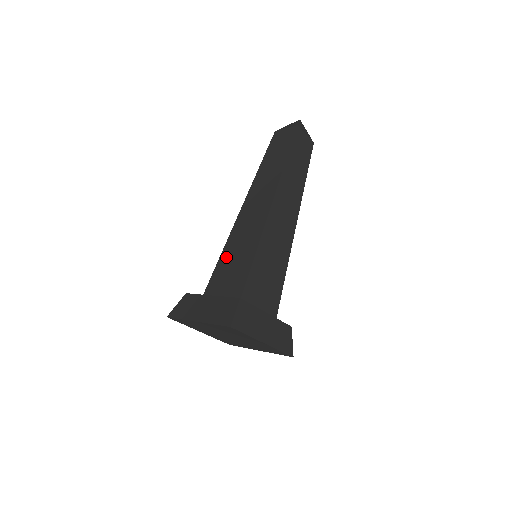
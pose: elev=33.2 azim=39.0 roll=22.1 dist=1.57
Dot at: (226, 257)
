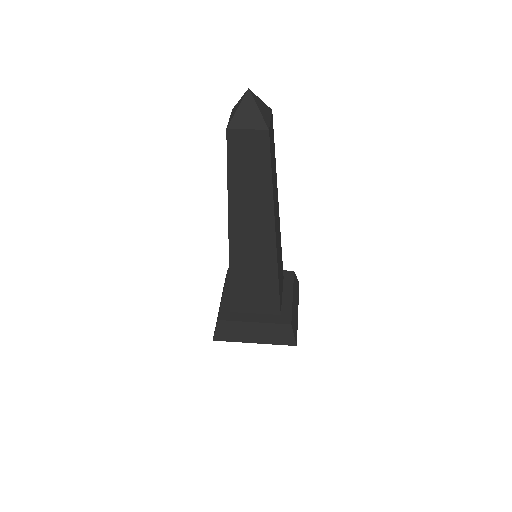
Dot at: occluded
